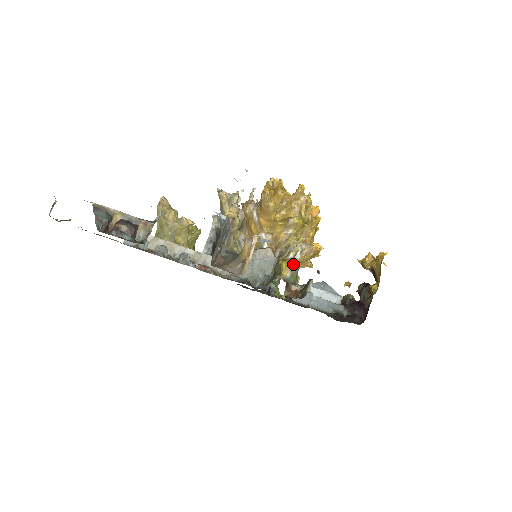
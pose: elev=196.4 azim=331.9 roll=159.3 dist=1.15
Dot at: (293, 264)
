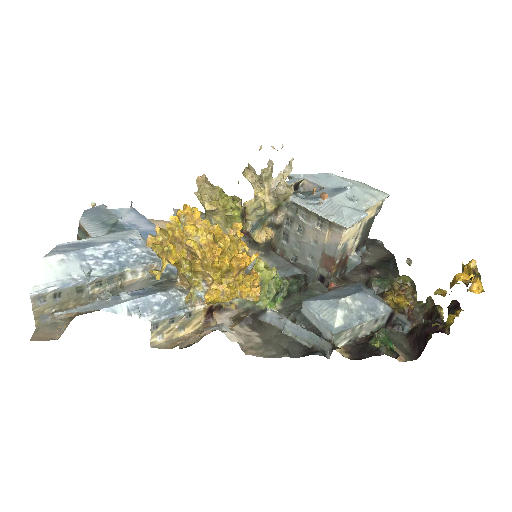
Dot at: occluded
